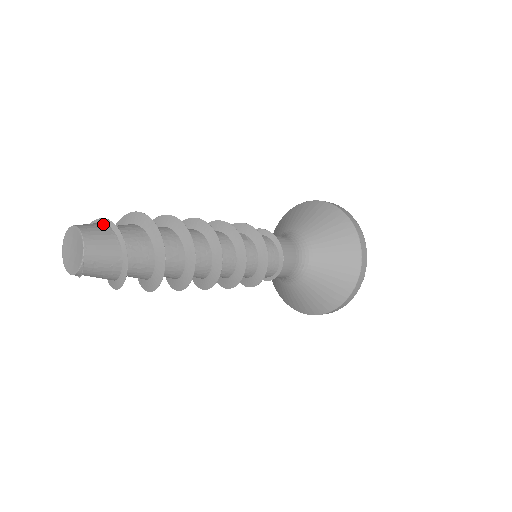
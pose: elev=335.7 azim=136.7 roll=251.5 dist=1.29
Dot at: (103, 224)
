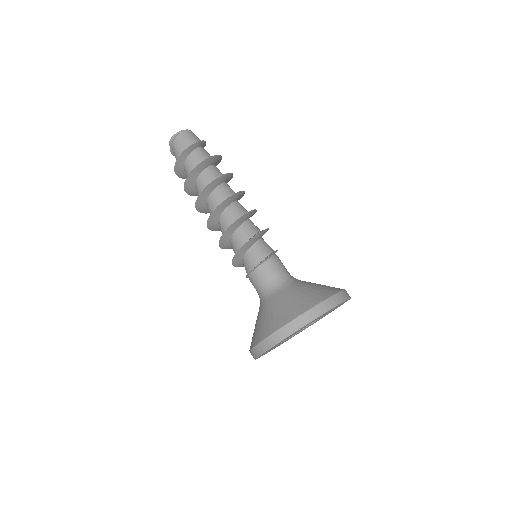
Dot at: occluded
